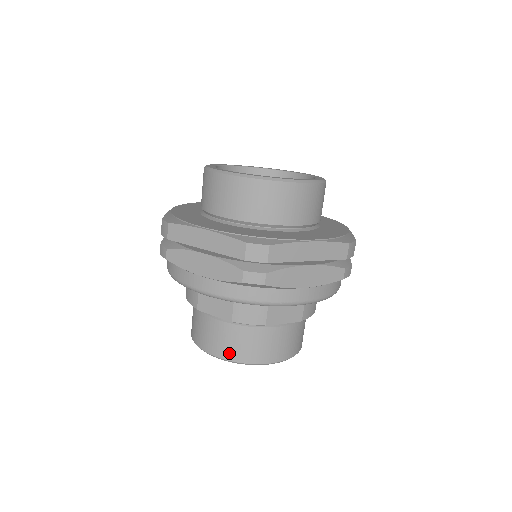
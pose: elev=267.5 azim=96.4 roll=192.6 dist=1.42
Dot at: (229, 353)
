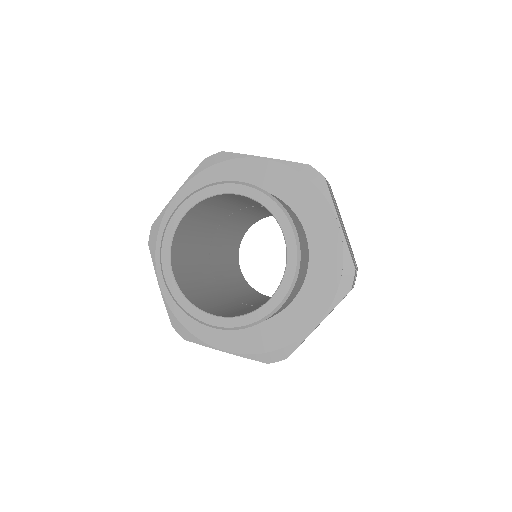
Dot at: occluded
